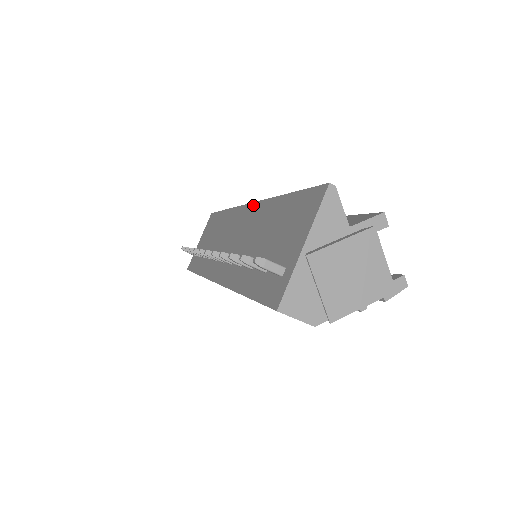
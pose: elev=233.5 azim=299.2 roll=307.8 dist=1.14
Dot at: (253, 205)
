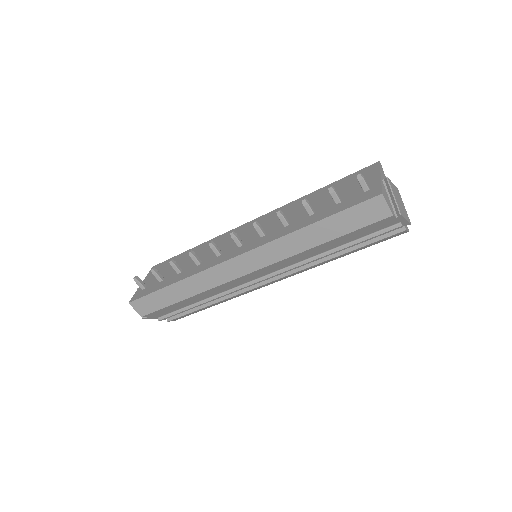
Dot at: (266, 215)
